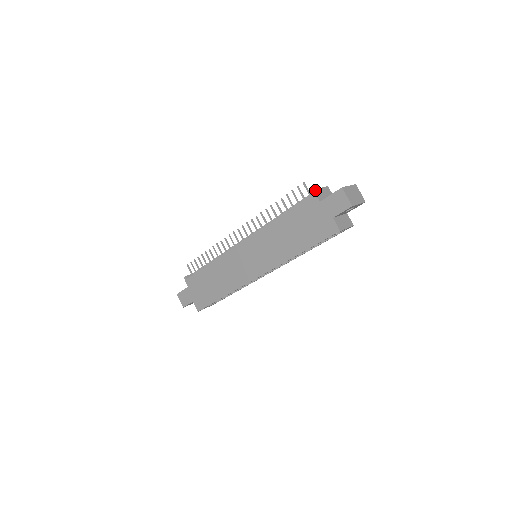
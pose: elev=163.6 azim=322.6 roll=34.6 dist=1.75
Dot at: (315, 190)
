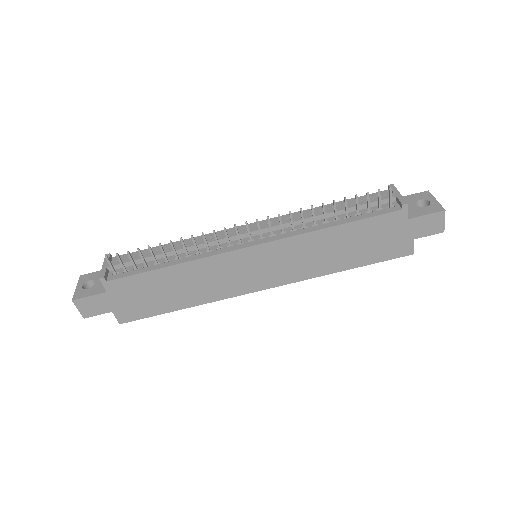
Dot at: (406, 203)
